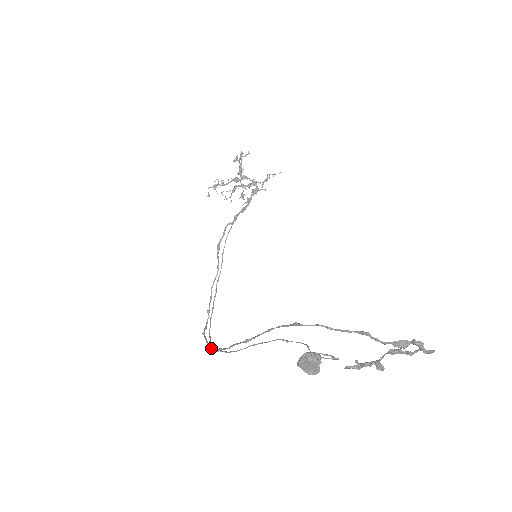
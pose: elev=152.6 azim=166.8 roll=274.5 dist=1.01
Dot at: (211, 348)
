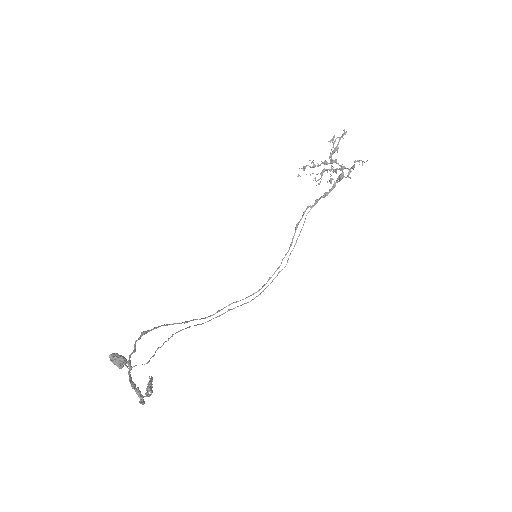
Dot at: (228, 310)
